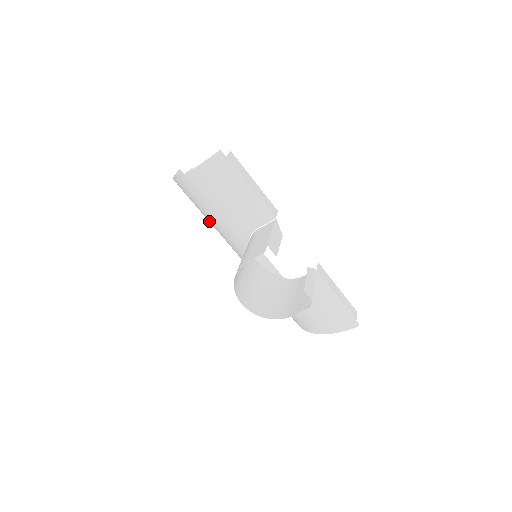
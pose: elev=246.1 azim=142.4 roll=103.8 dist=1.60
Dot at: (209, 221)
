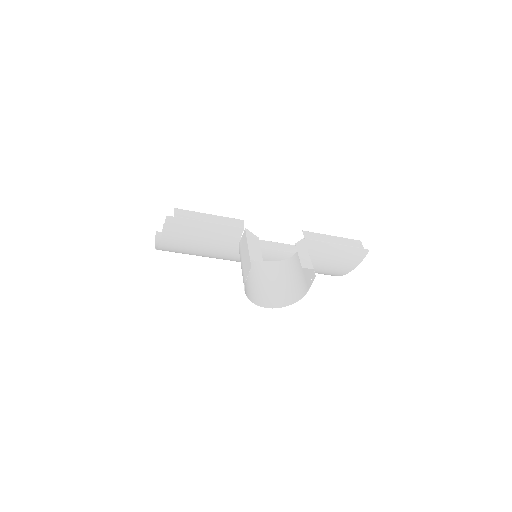
Dot at: occluded
